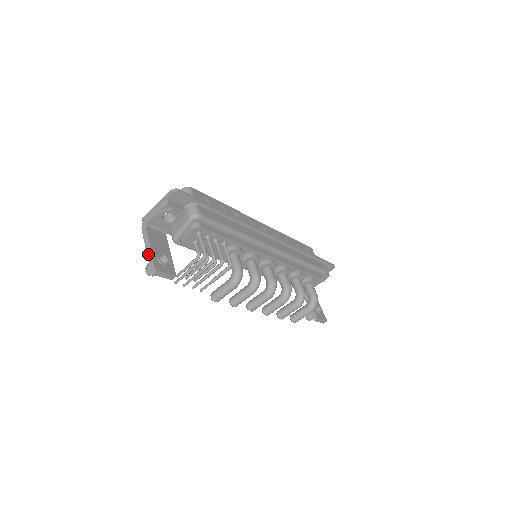
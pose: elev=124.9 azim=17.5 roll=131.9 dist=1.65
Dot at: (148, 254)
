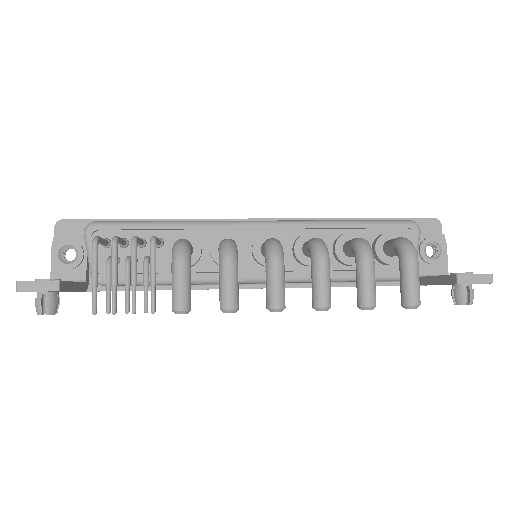
Dot at: occluded
